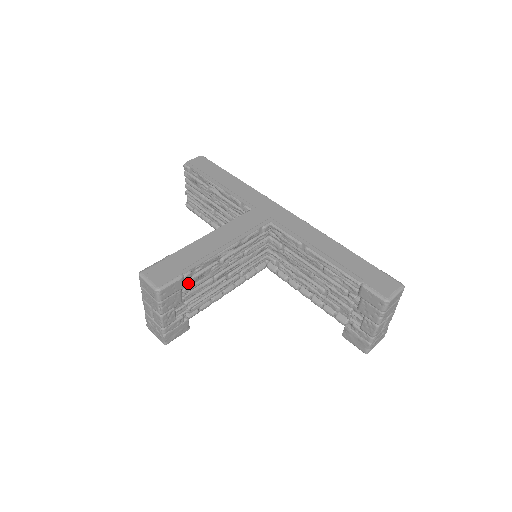
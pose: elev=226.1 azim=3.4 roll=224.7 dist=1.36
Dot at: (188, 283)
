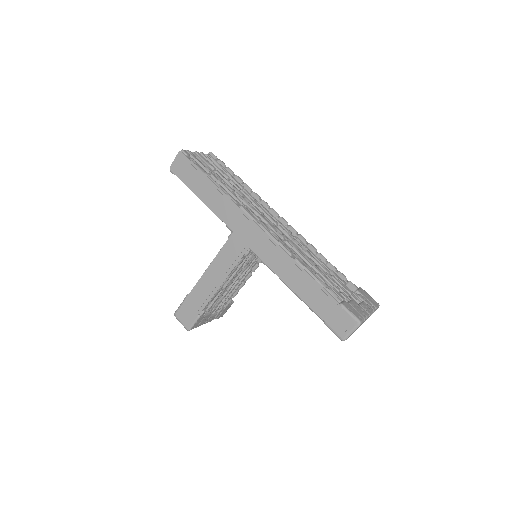
Dot at: (207, 311)
